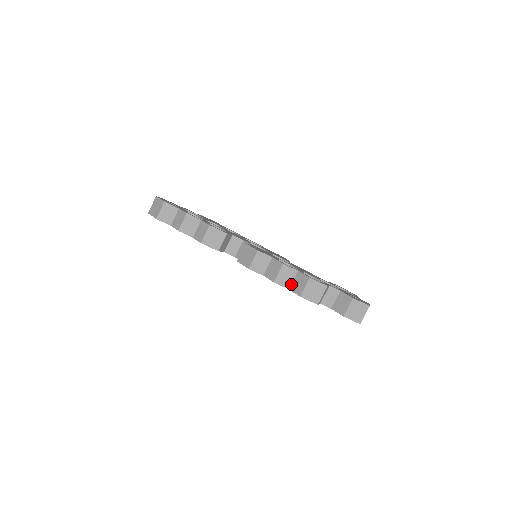
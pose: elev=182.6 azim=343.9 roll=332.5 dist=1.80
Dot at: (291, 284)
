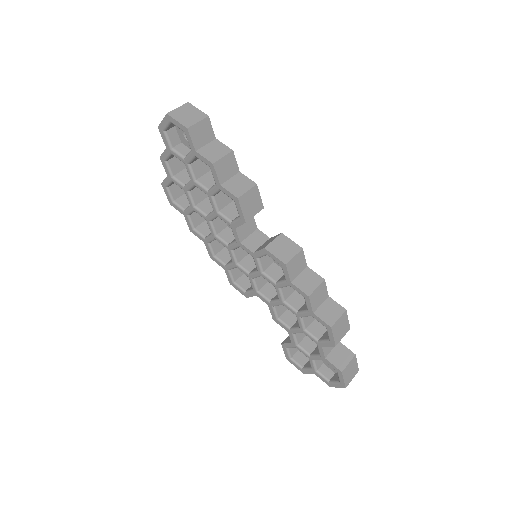
Dot at: (318, 308)
